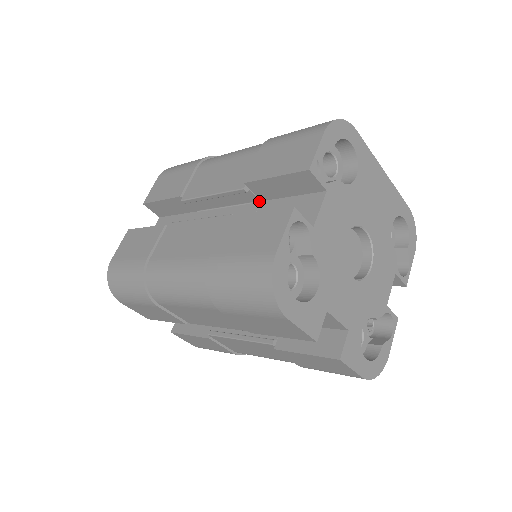
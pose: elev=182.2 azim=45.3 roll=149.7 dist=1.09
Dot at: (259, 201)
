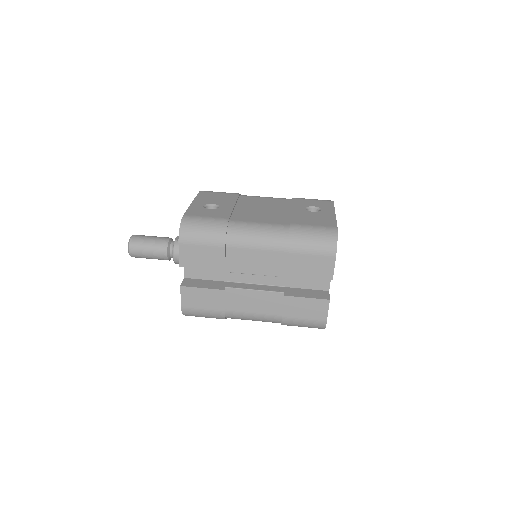
Dot at: occluded
